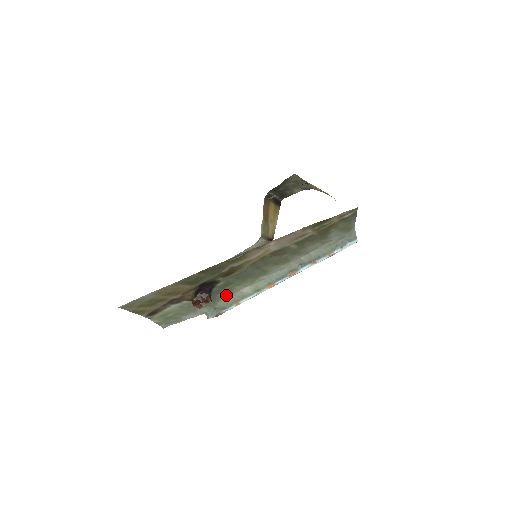
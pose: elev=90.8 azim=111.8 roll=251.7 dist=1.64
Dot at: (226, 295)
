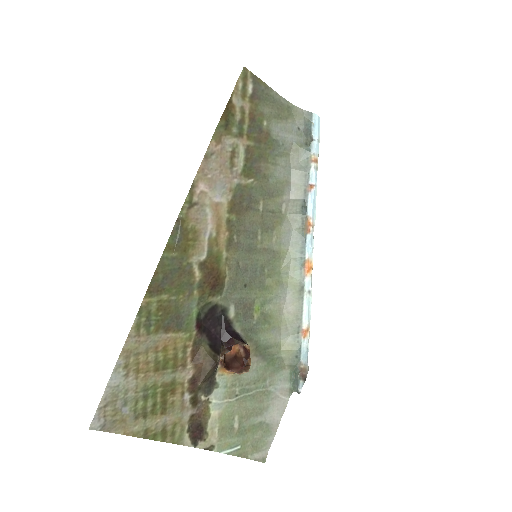
Dot at: (275, 333)
